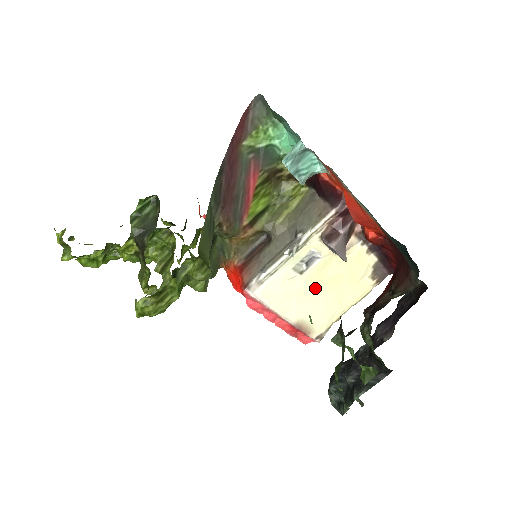
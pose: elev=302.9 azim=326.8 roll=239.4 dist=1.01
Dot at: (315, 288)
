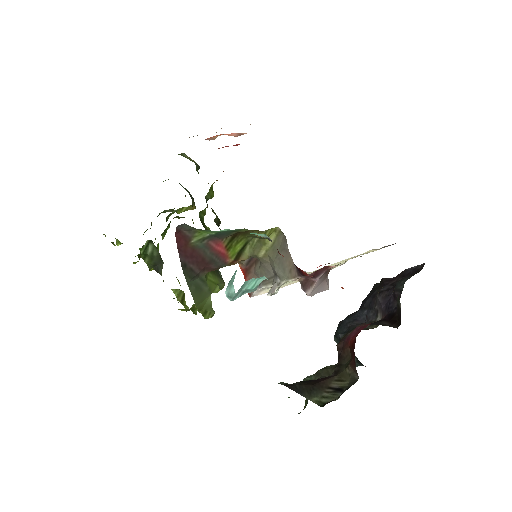
Dot at: occluded
